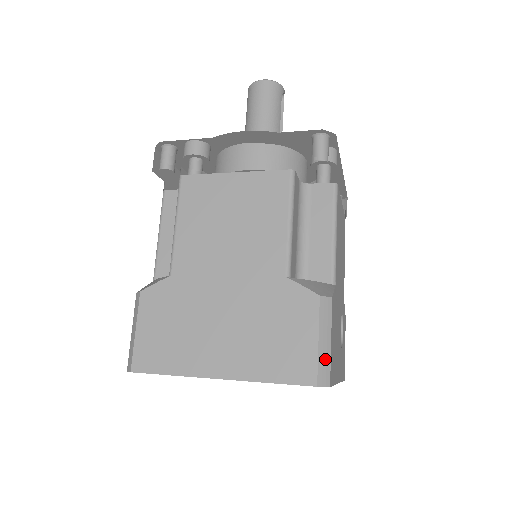
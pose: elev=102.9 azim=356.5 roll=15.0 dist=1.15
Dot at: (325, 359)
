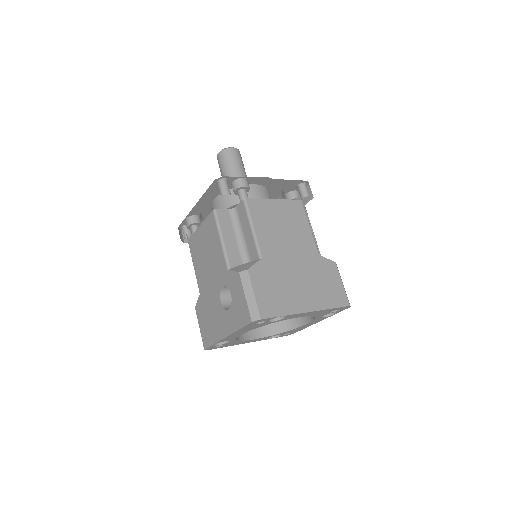
Dot at: occluded
